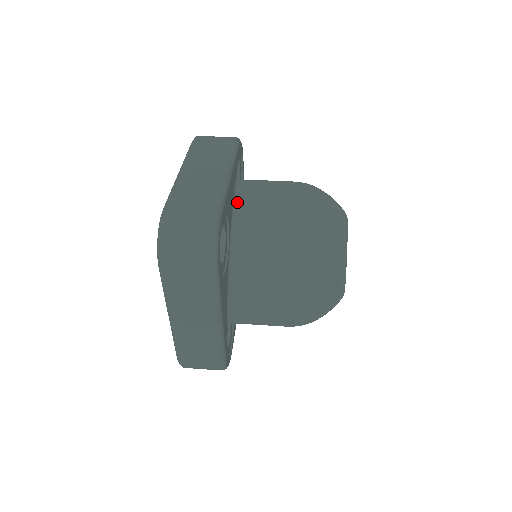
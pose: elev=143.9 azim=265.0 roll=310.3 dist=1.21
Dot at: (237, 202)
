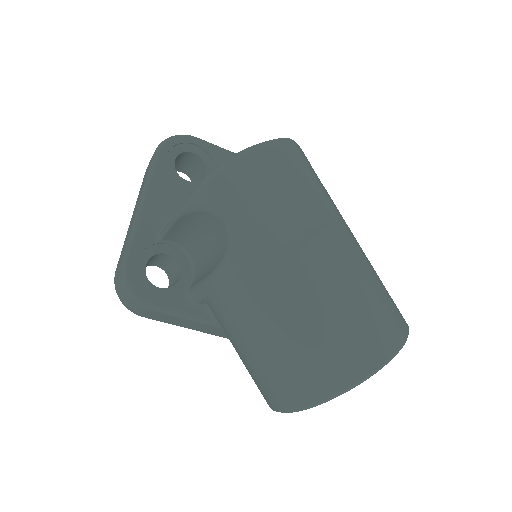
Dot at: occluded
